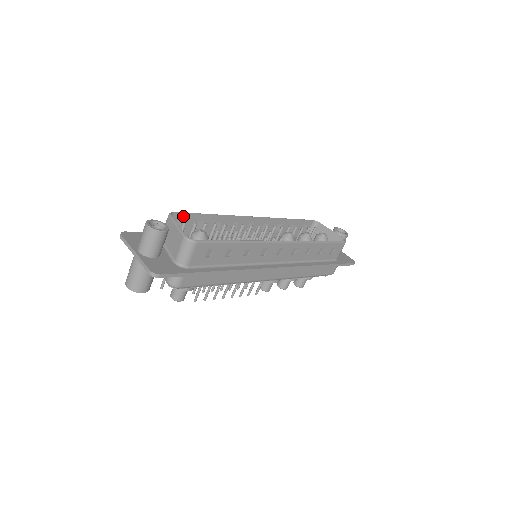
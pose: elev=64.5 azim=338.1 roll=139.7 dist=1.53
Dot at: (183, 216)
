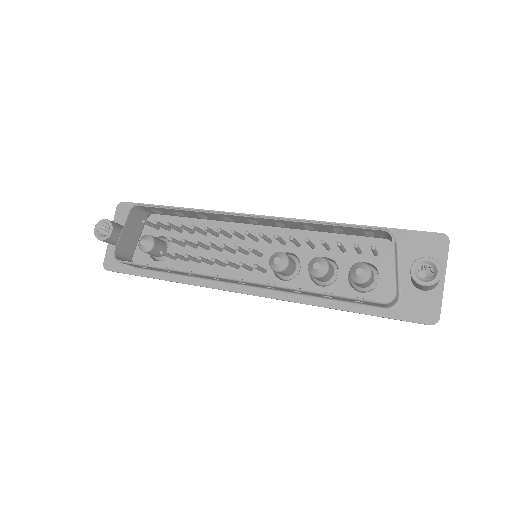
Dot at: (151, 208)
